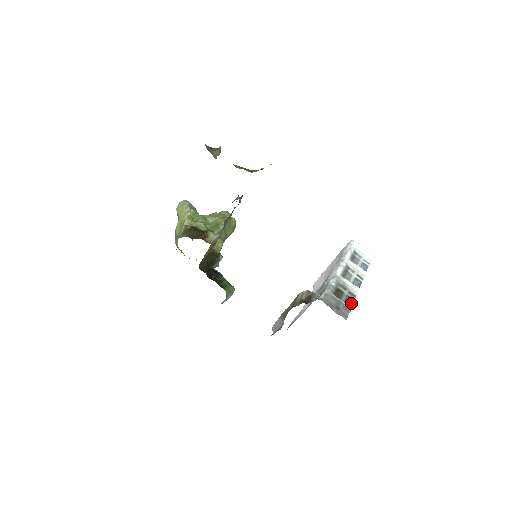
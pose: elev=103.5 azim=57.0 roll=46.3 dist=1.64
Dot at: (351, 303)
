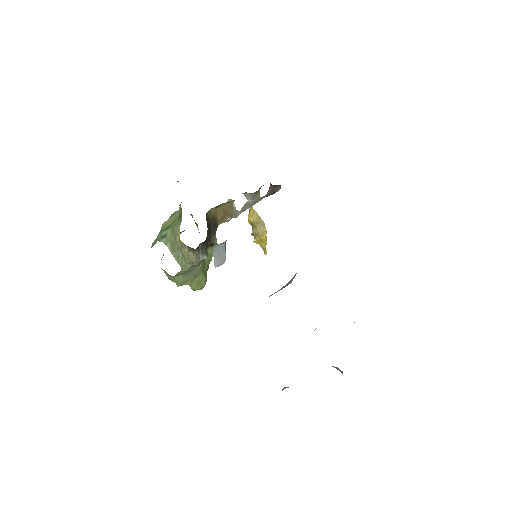
Dot at: occluded
